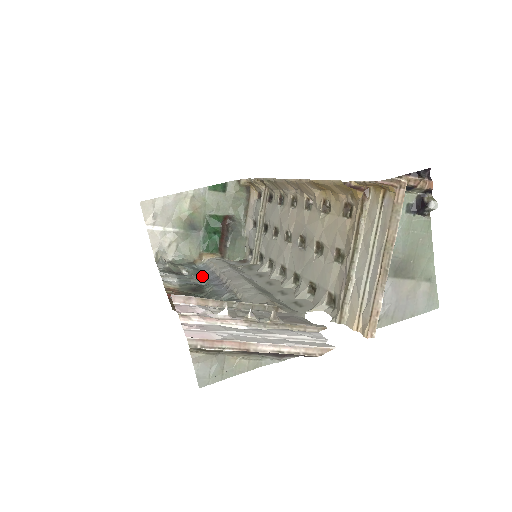
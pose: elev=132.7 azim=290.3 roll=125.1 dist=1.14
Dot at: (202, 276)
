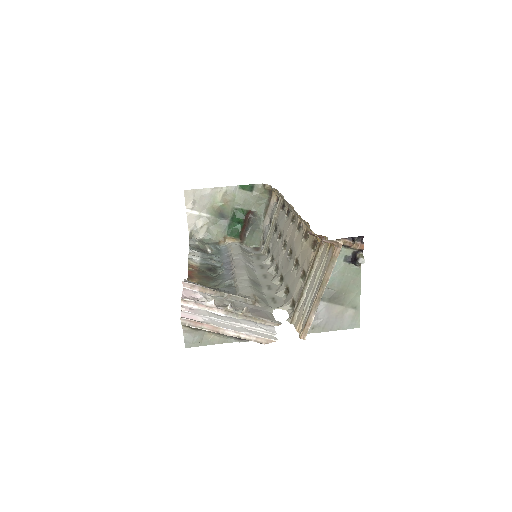
Dot at: (220, 257)
